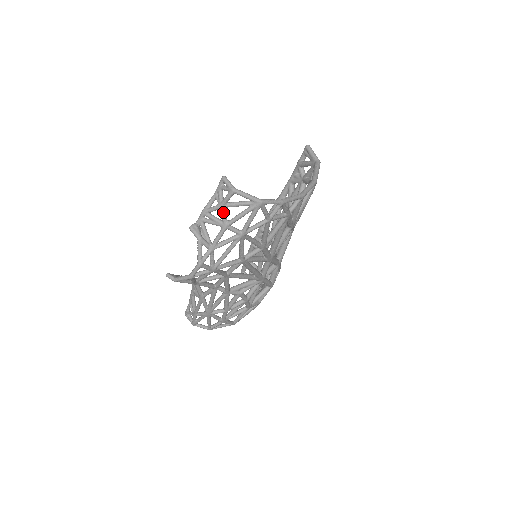
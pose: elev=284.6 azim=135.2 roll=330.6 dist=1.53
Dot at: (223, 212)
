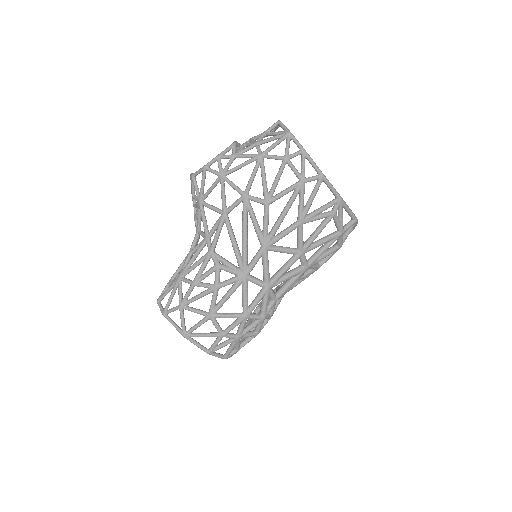
Dot at: (262, 135)
